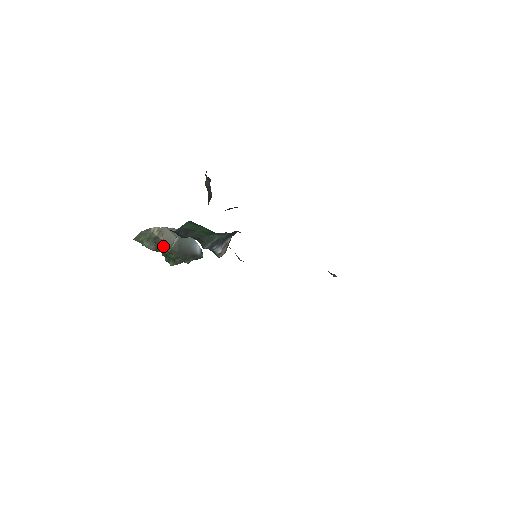
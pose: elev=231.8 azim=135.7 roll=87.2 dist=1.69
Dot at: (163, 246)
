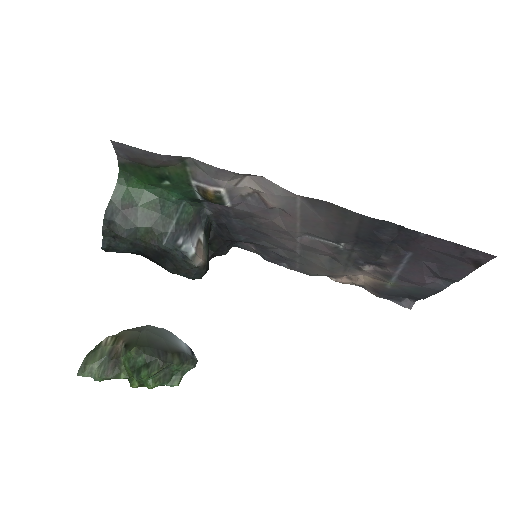
Dot at: (123, 352)
